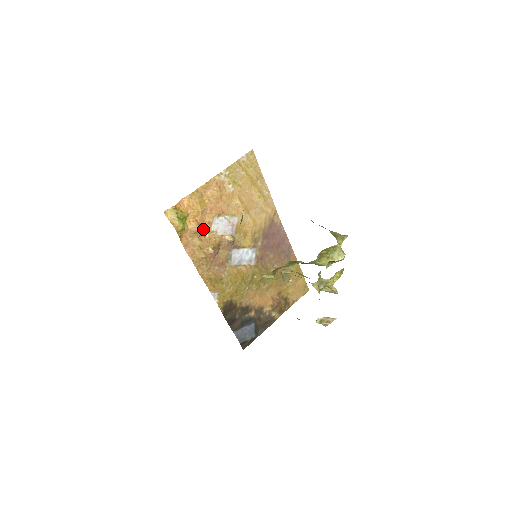
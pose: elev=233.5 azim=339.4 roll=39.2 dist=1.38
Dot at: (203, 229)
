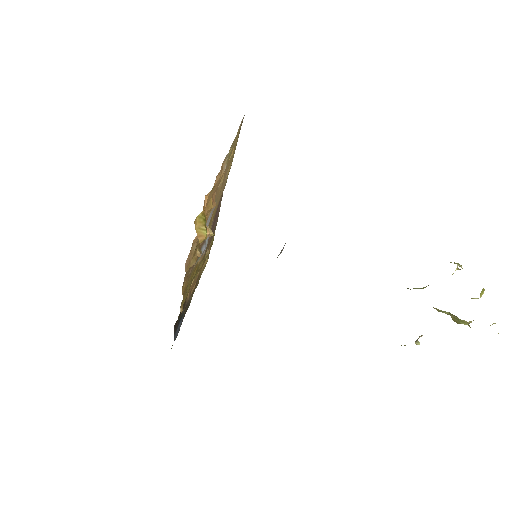
Dot at: occluded
